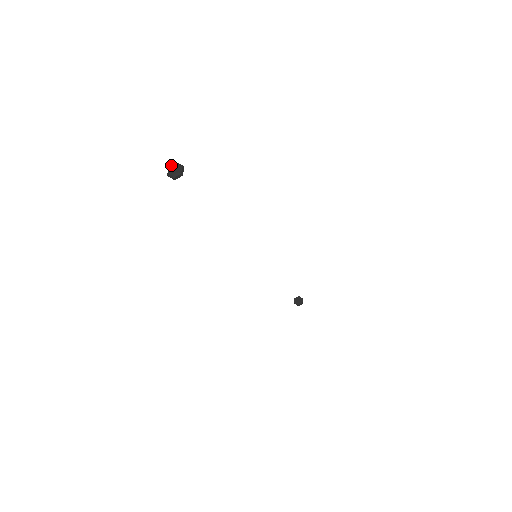
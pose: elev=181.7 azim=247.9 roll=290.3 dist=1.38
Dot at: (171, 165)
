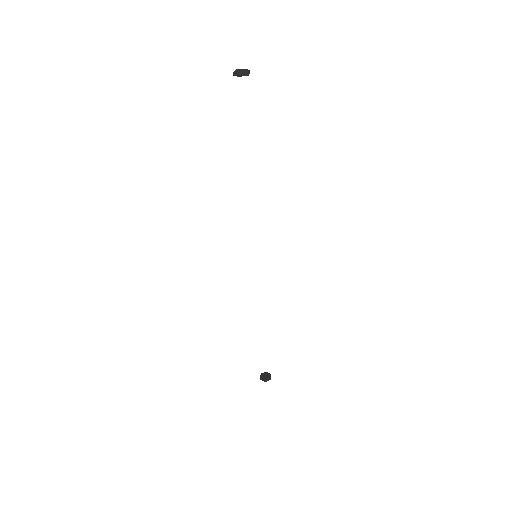
Dot at: (238, 69)
